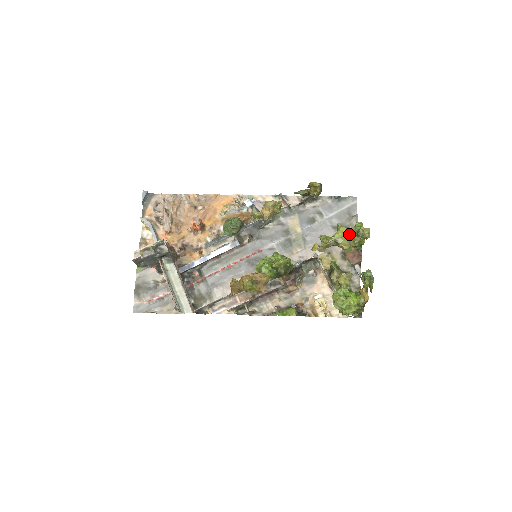
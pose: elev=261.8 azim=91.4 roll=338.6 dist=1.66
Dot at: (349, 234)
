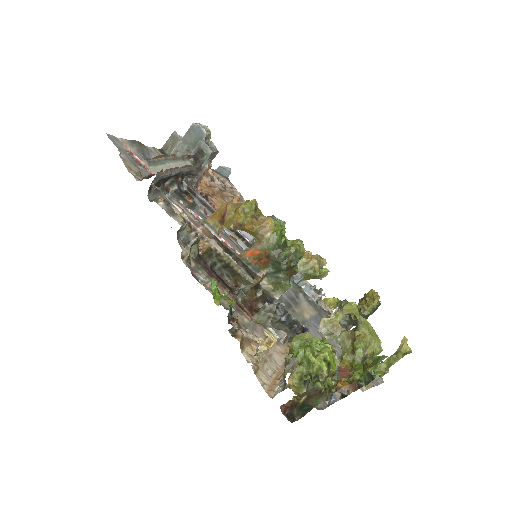
Dot at: (378, 338)
